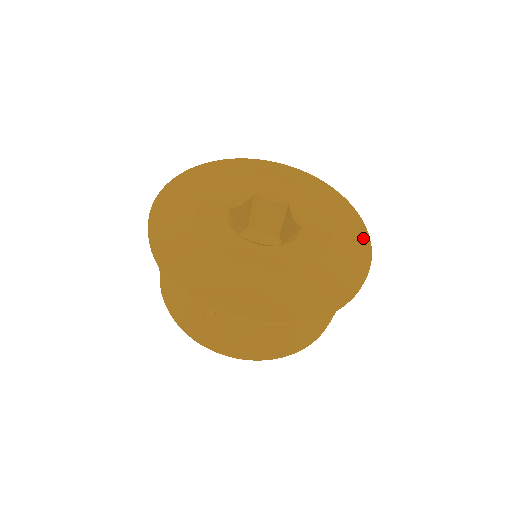
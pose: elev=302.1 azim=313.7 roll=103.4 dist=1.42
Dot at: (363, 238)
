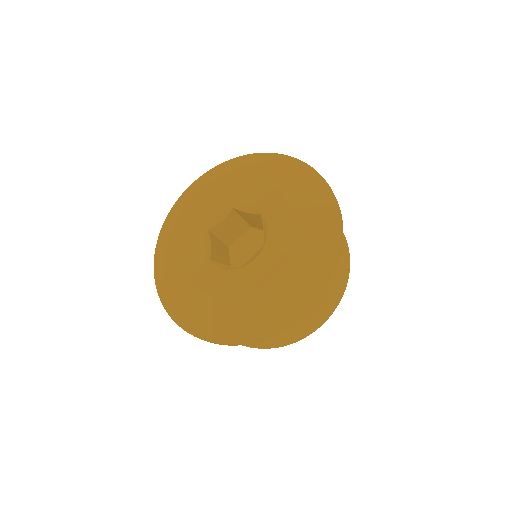
Dot at: (331, 243)
